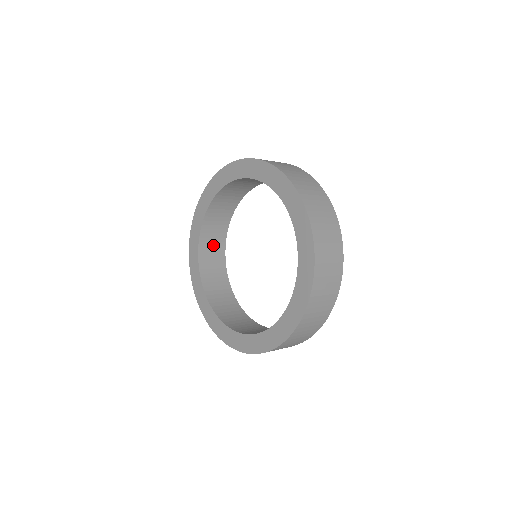
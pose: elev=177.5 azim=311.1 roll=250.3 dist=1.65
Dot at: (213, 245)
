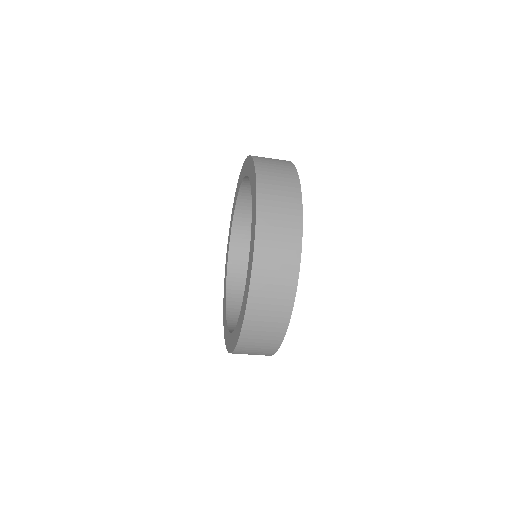
Dot at: (244, 277)
